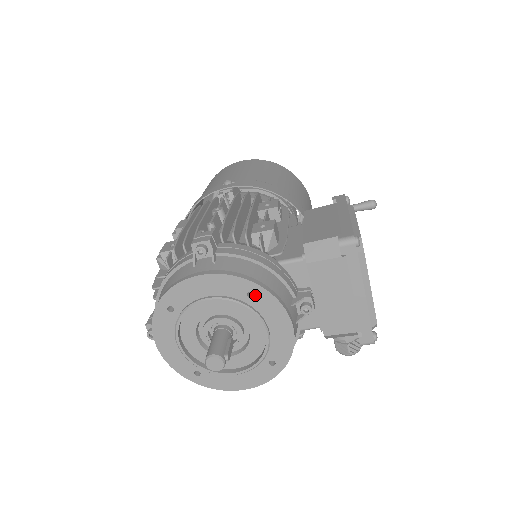
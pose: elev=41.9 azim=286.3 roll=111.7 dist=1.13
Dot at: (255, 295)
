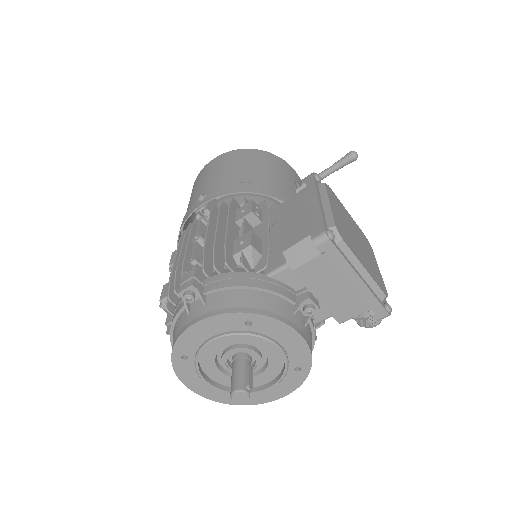
Dot at: (253, 322)
